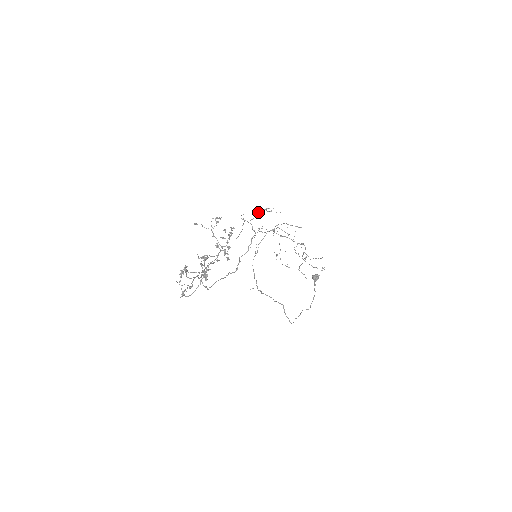
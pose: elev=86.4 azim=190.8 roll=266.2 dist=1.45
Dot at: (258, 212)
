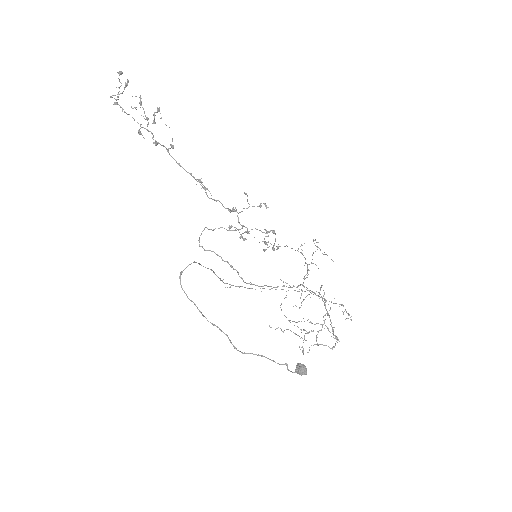
Dot at: (315, 251)
